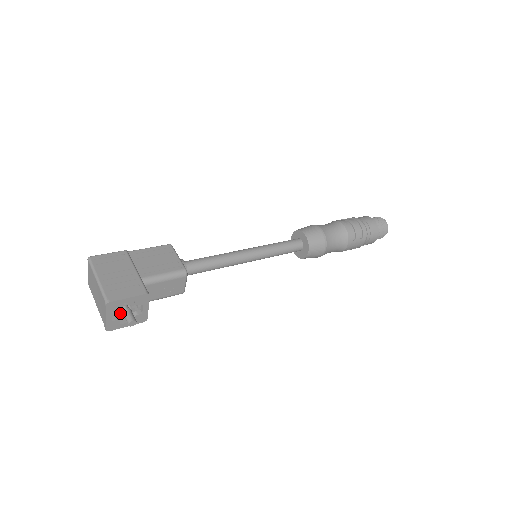
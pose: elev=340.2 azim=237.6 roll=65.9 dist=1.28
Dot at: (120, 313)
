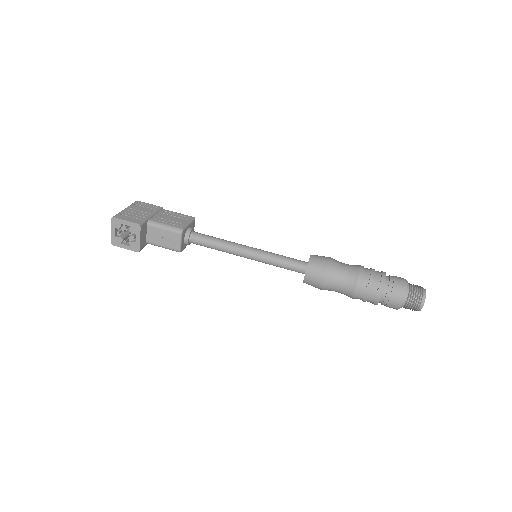
Dot at: occluded
